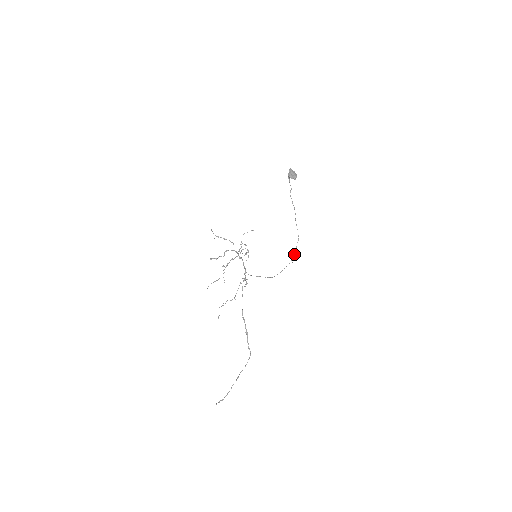
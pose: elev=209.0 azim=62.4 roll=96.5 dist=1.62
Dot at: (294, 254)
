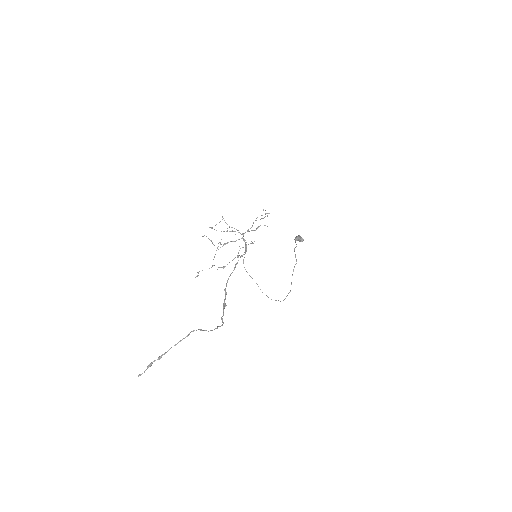
Dot at: (283, 300)
